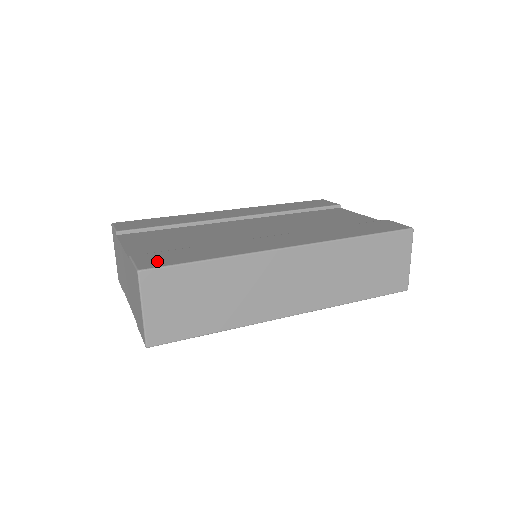
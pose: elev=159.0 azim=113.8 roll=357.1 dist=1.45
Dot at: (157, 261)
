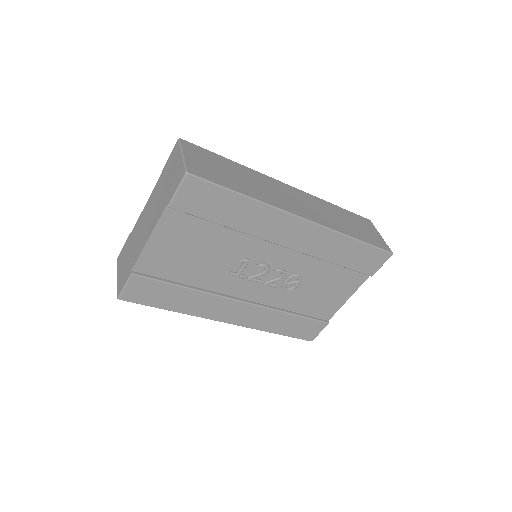
Dot at: occluded
